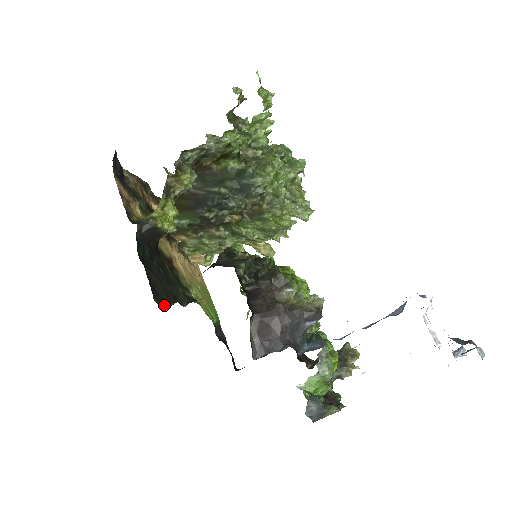
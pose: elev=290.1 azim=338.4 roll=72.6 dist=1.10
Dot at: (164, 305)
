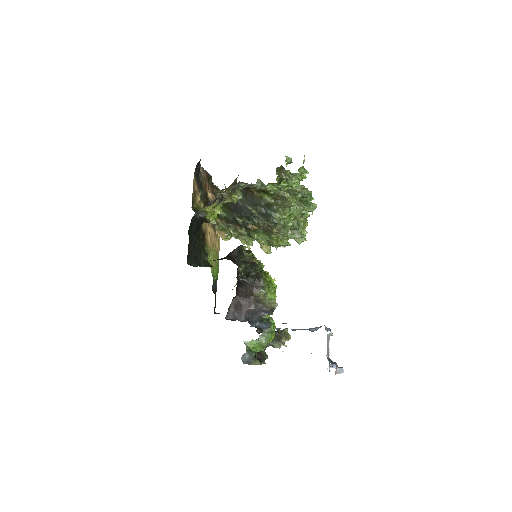
Dot at: (191, 265)
